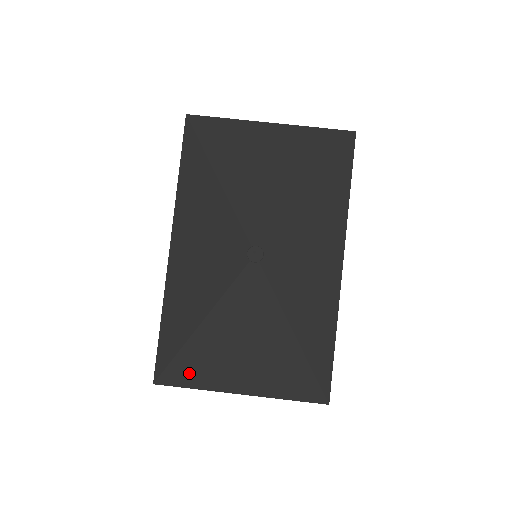
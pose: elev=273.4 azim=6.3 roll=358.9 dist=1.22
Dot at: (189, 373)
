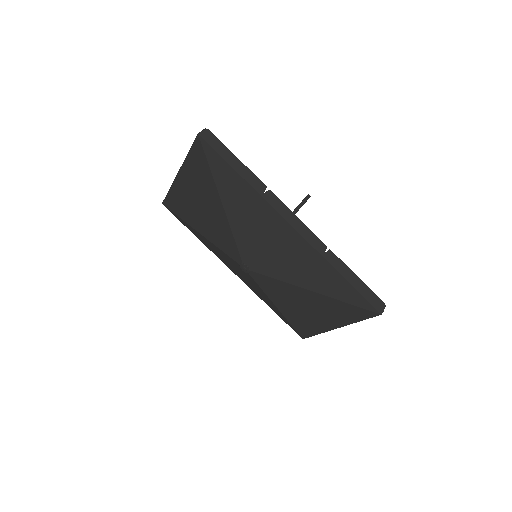
Dot at: (306, 329)
